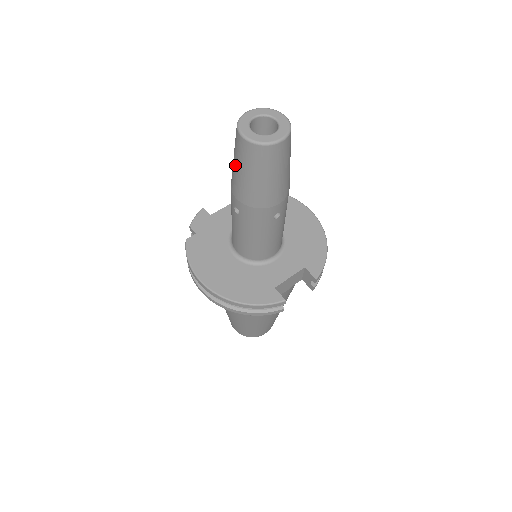
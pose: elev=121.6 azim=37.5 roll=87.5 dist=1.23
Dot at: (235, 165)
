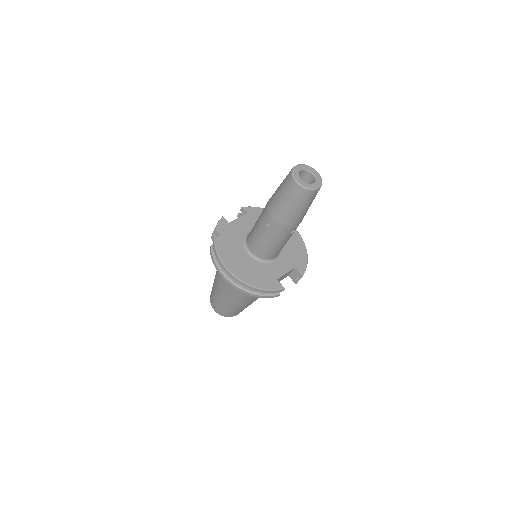
Dot at: (281, 197)
